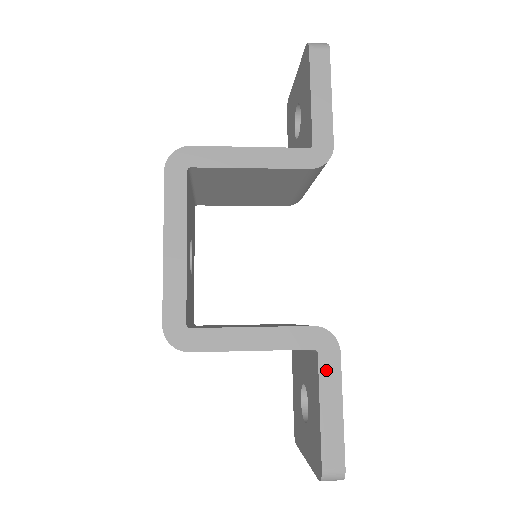
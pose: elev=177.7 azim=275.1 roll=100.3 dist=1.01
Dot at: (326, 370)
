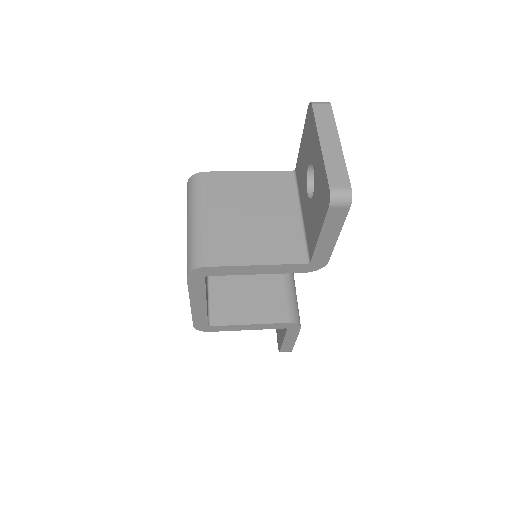
Dot at: (290, 333)
